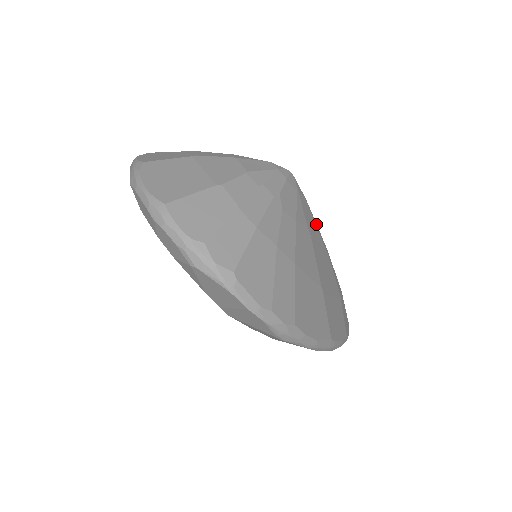
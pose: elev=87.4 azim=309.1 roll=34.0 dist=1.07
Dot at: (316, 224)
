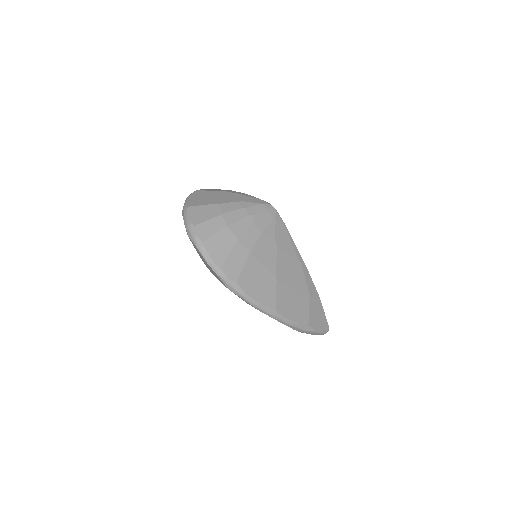
Dot at: (294, 244)
